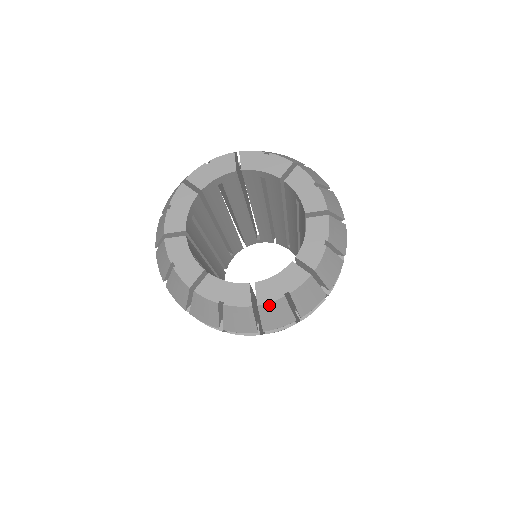
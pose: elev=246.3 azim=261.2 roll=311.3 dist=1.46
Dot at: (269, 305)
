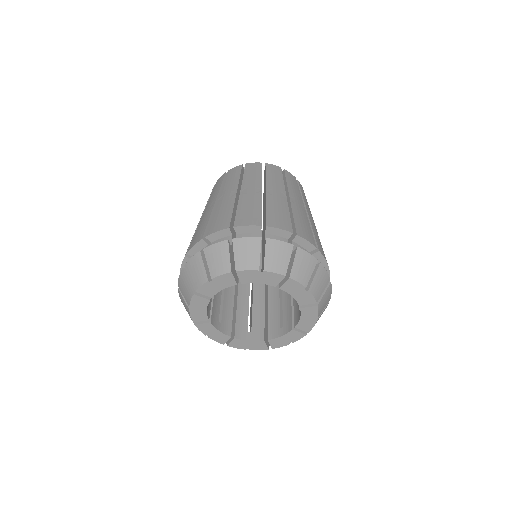
Dot at: (279, 346)
